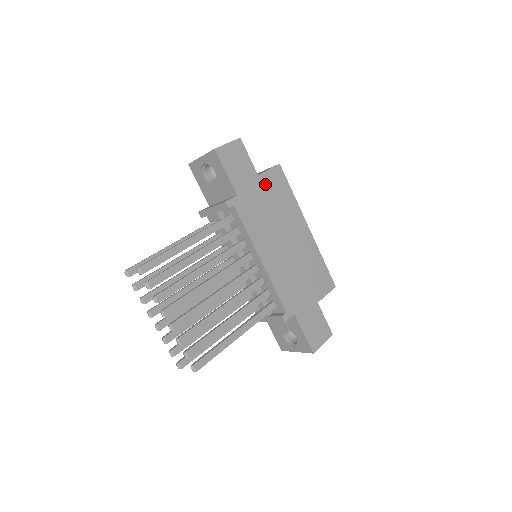
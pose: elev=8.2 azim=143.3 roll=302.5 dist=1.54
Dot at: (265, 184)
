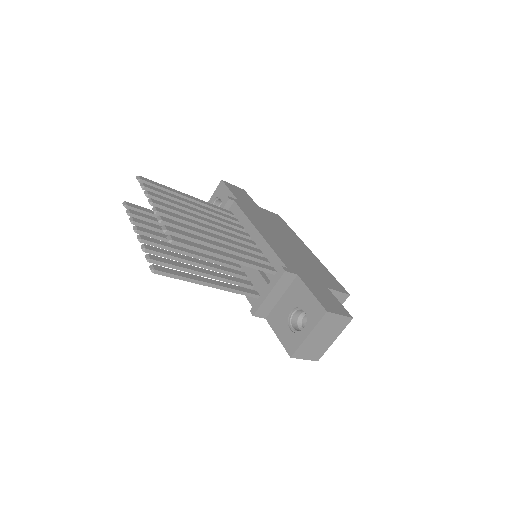
Dot at: (265, 213)
